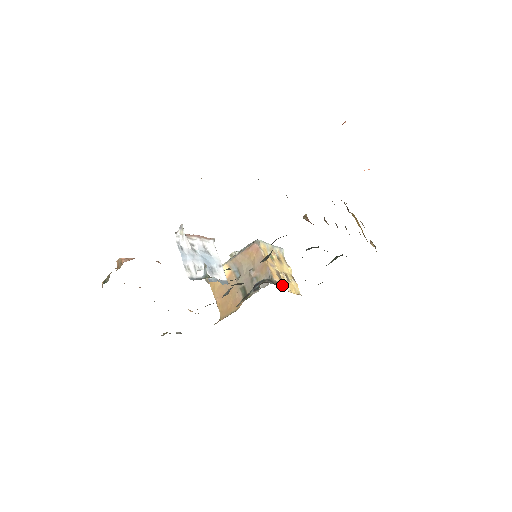
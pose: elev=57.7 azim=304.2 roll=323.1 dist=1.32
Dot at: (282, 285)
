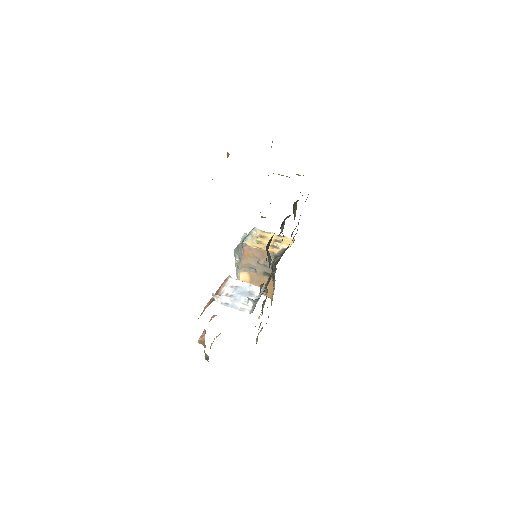
Dot at: (282, 250)
